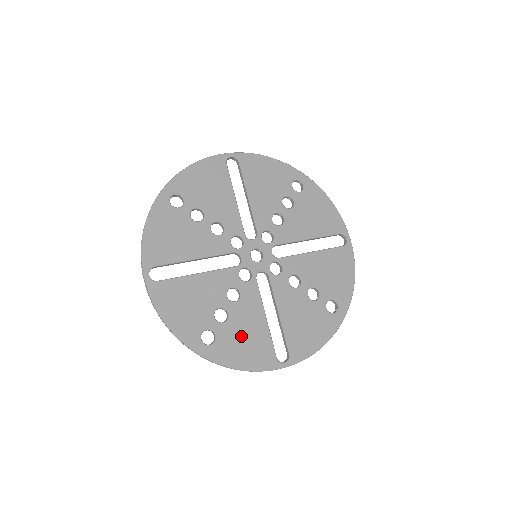
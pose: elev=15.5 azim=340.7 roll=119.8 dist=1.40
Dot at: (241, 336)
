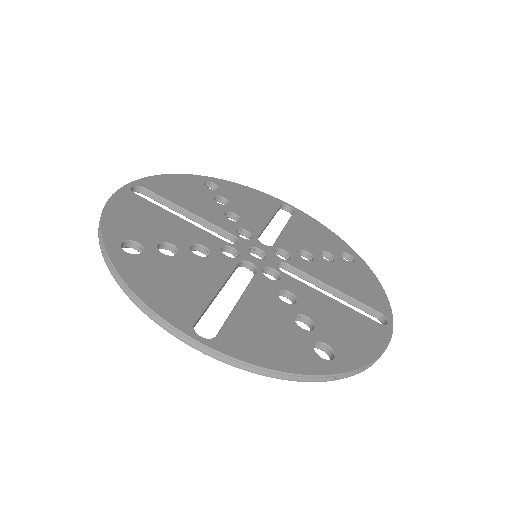
Dot at: (340, 327)
